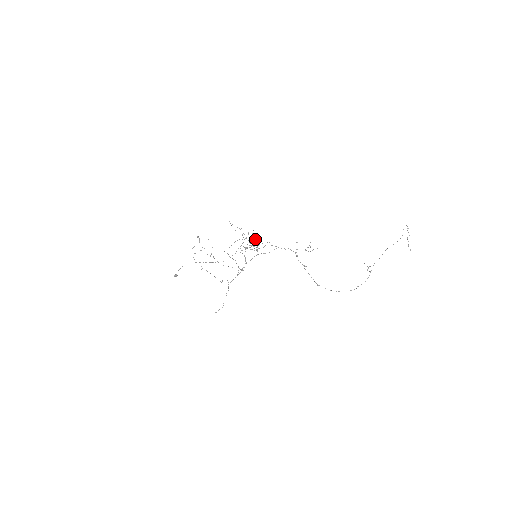
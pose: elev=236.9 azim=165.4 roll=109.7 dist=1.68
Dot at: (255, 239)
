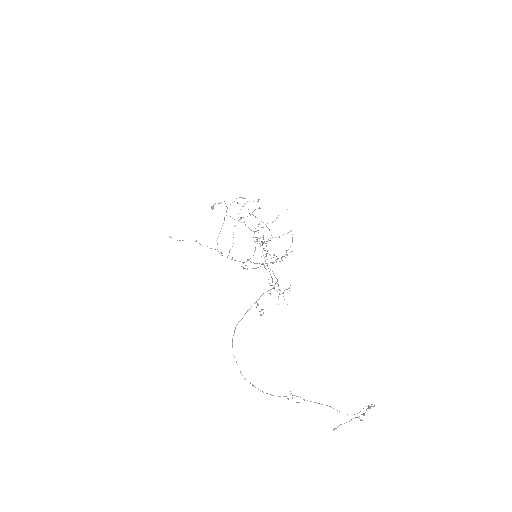
Dot at: occluded
